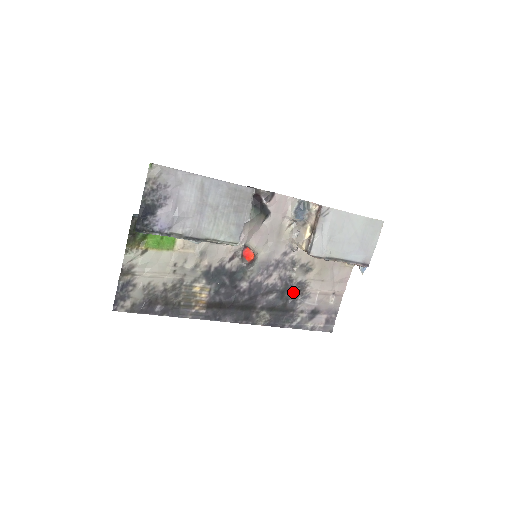
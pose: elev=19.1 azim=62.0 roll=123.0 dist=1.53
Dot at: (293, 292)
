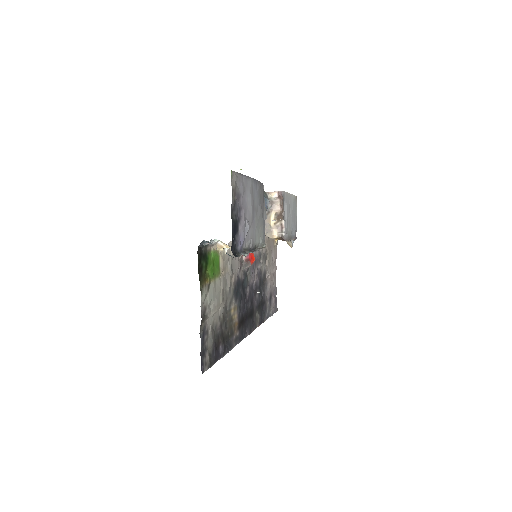
Dot at: (263, 284)
